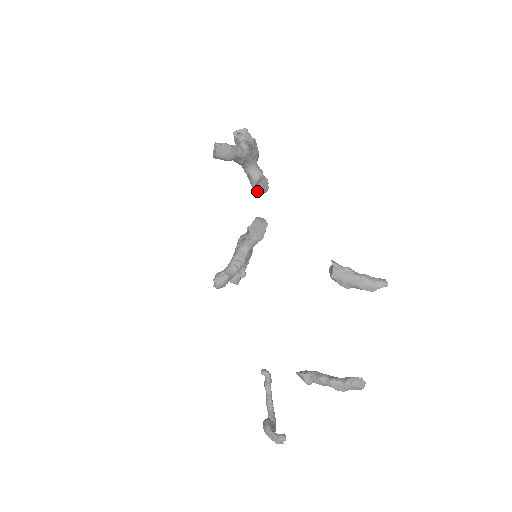
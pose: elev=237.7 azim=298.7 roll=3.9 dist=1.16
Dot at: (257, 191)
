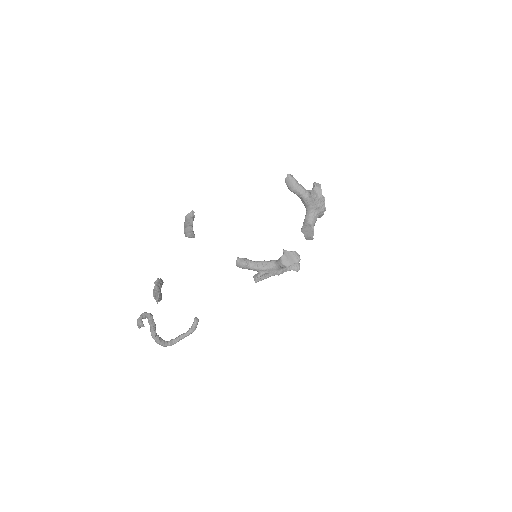
Dot at: (304, 232)
